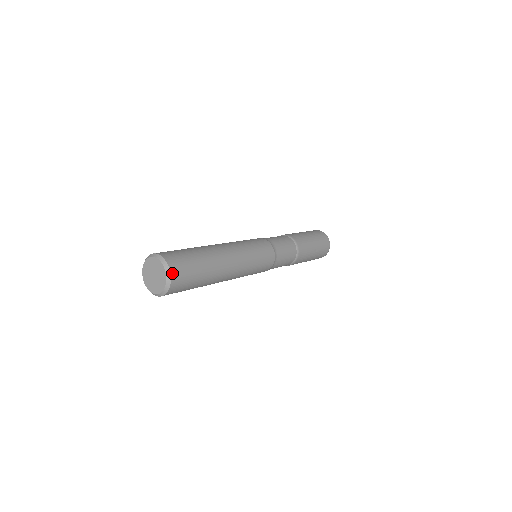
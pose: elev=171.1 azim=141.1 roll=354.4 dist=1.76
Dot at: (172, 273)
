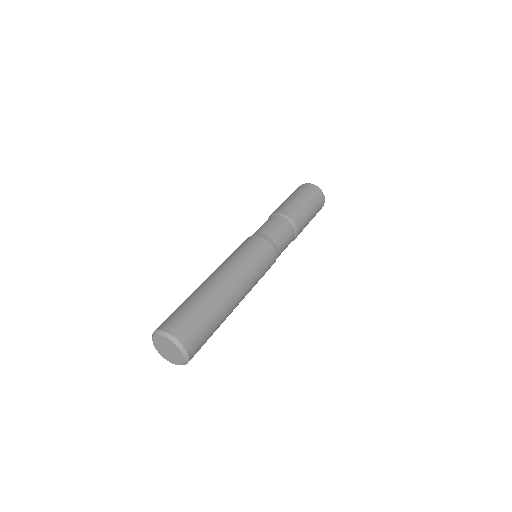
Dot at: (187, 348)
